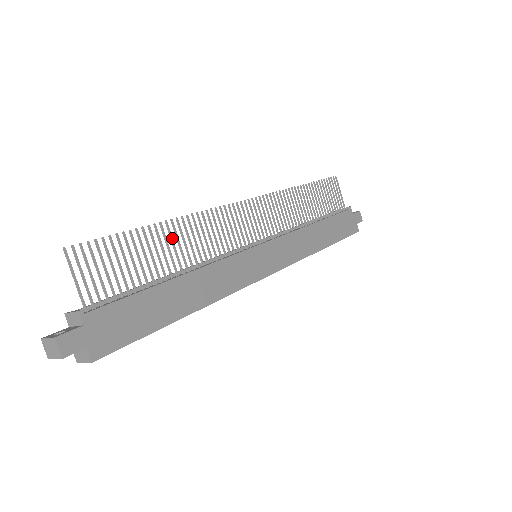
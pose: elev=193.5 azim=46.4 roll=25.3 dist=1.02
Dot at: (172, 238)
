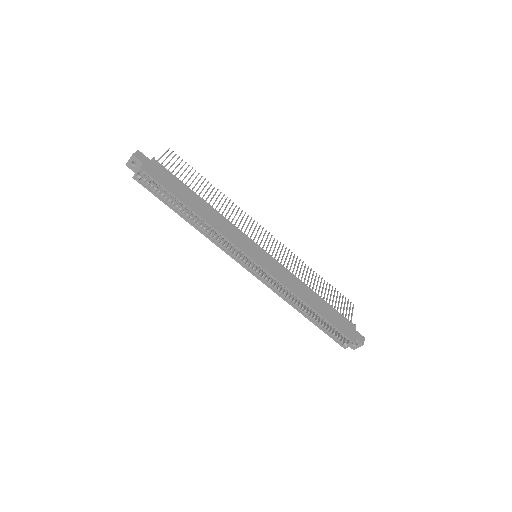
Dot at: occluded
